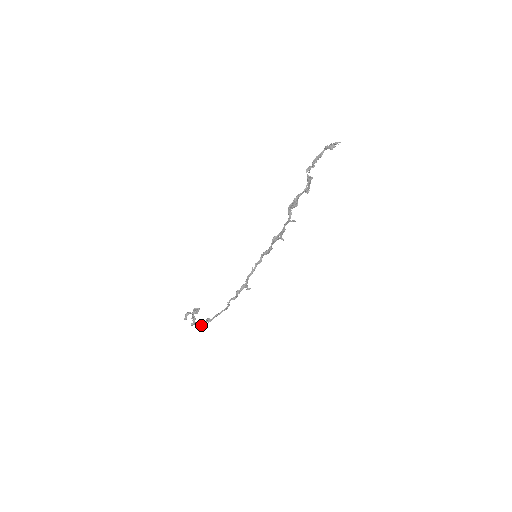
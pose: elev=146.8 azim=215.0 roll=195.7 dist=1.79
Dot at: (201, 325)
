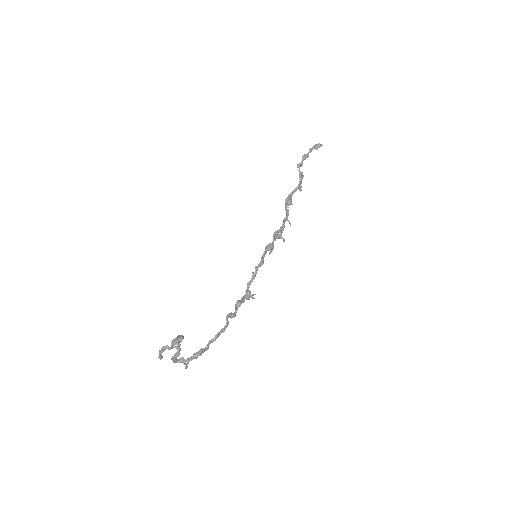
Dot at: (185, 365)
